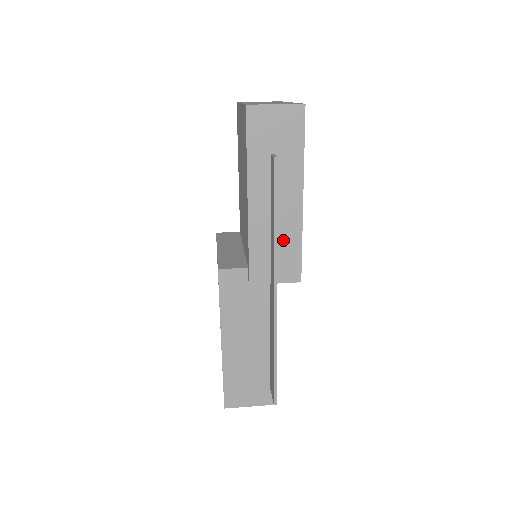
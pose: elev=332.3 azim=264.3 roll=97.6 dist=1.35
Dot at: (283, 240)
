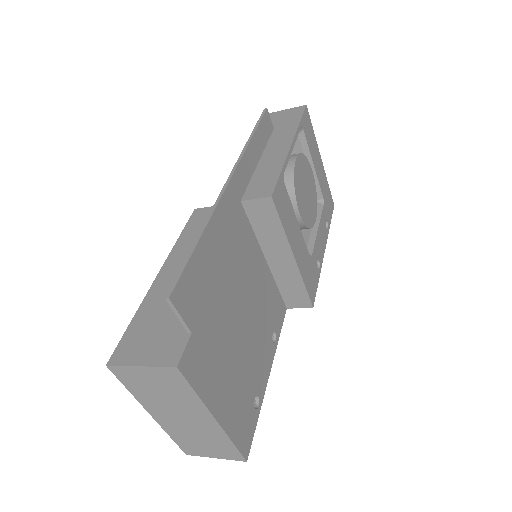
Dot at: (263, 170)
